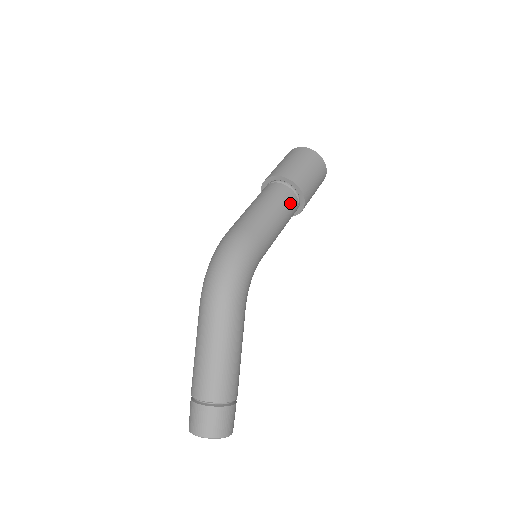
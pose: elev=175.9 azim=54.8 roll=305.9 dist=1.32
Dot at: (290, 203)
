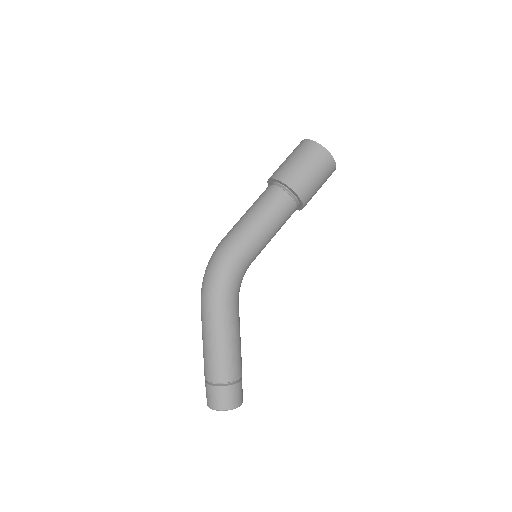
Dot at: (279, 203)
